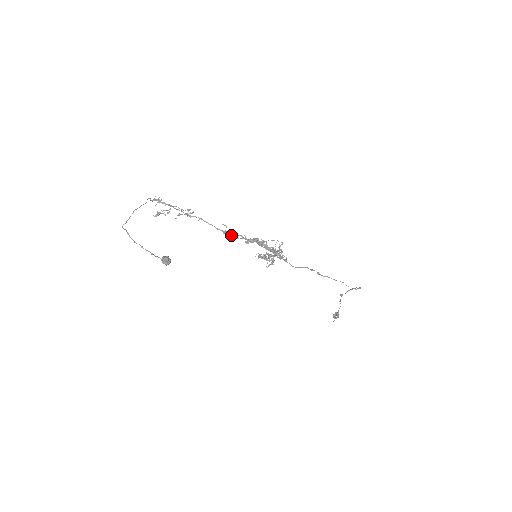
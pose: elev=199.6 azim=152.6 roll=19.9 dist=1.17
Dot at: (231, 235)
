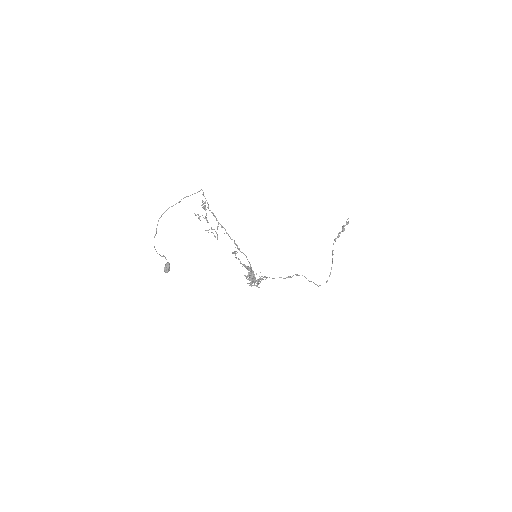
Dot at: (236, 258)
